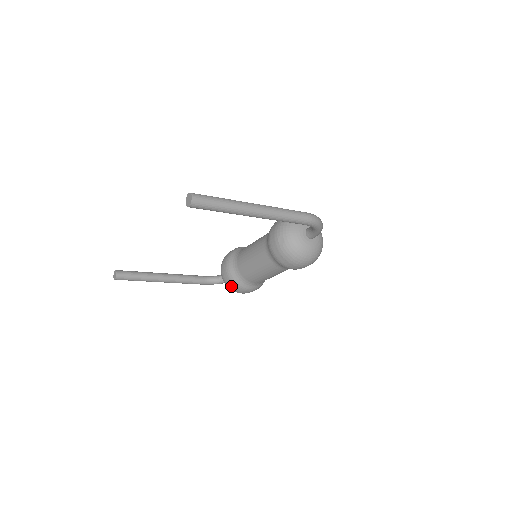
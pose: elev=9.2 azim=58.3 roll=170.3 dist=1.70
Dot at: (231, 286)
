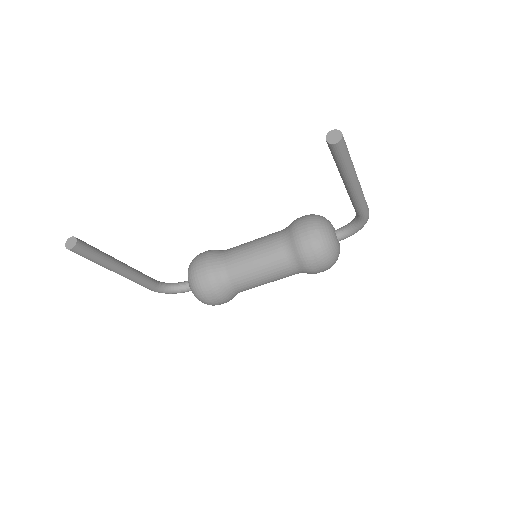
Dot at: (207, 291)
